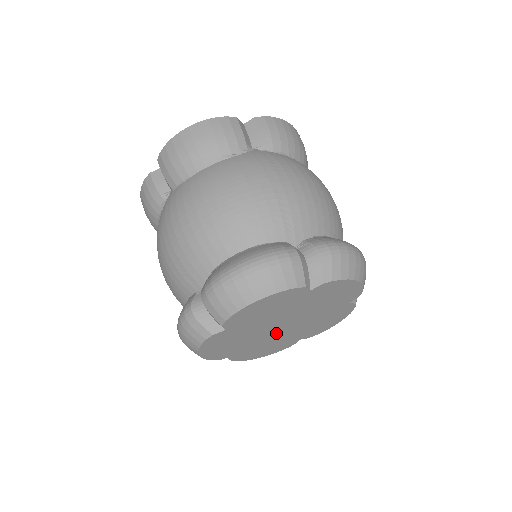
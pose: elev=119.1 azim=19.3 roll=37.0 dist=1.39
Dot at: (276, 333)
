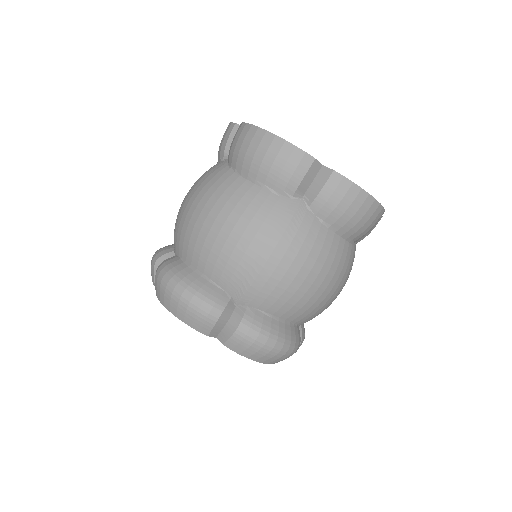
Dot at: occluded
